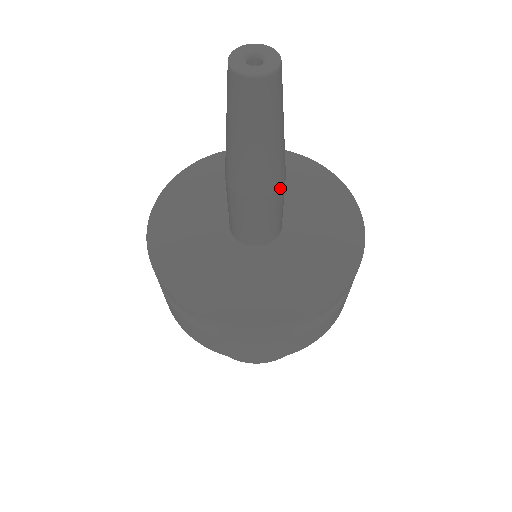
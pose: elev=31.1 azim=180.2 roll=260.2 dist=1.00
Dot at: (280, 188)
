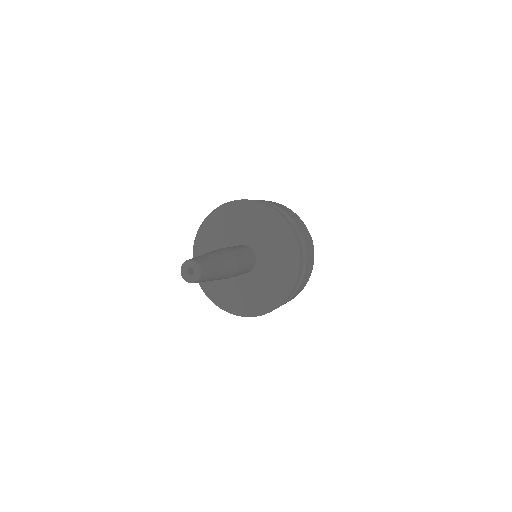
Dot at: (230, 277)
